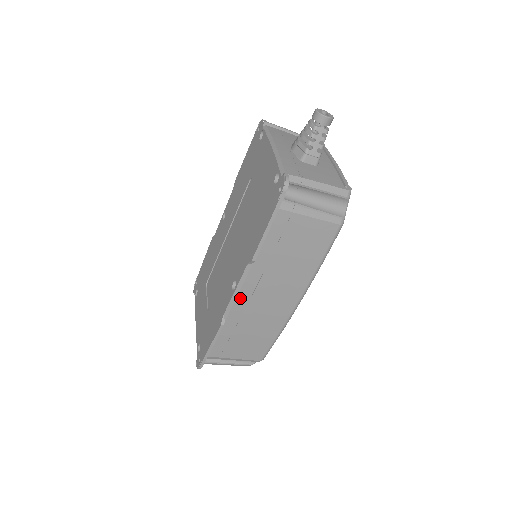
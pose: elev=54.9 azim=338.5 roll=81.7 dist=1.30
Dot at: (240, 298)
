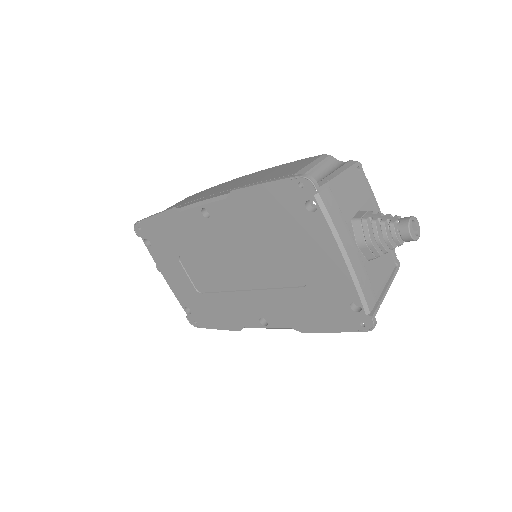
Dot at: occluded
